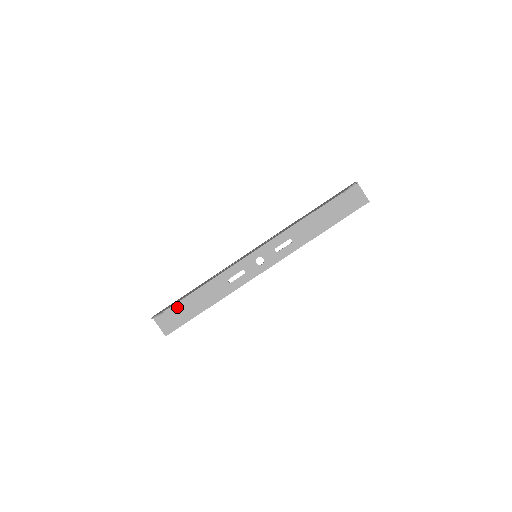
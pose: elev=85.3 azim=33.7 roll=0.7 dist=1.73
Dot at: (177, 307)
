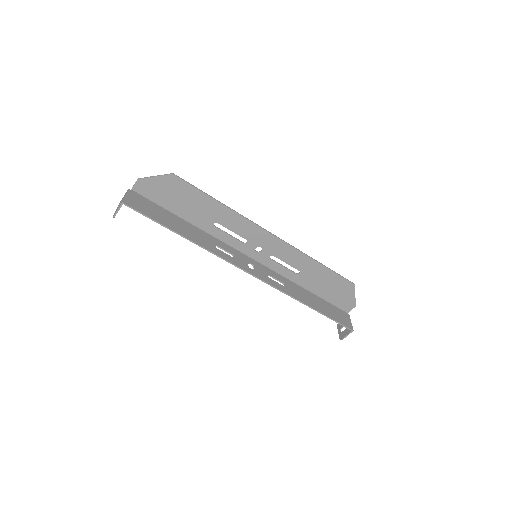
Dot at: (157, 208)
